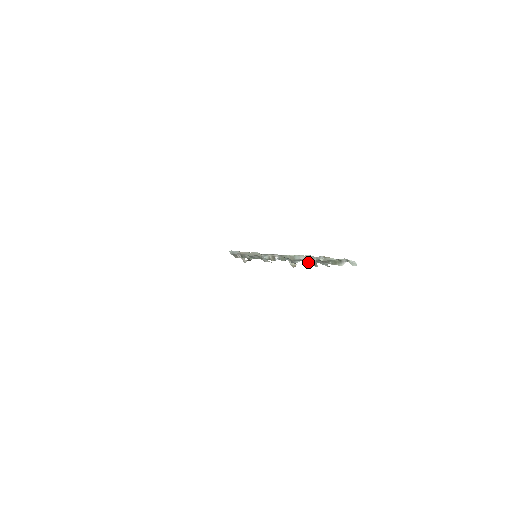
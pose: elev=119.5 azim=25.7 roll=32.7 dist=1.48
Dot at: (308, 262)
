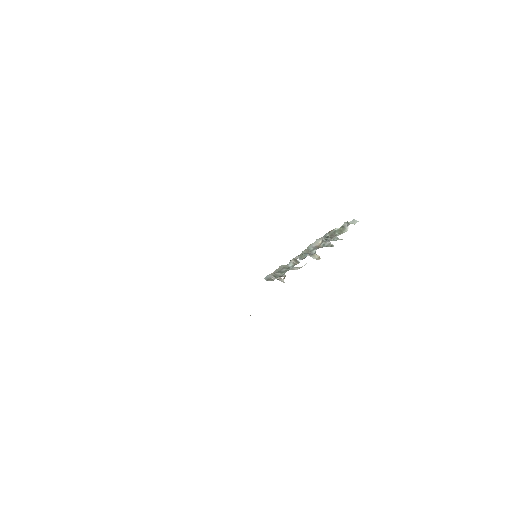
Dot at: (322, 246)
